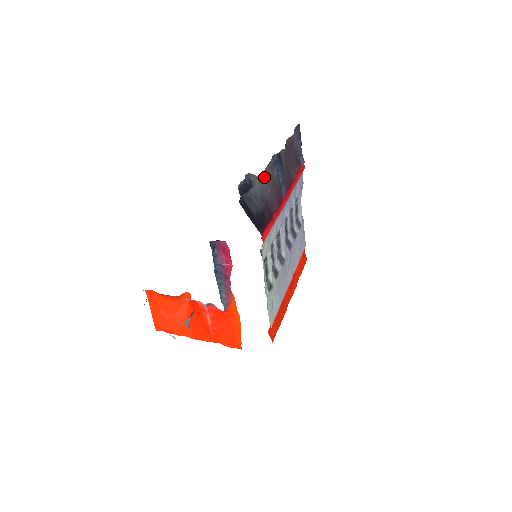
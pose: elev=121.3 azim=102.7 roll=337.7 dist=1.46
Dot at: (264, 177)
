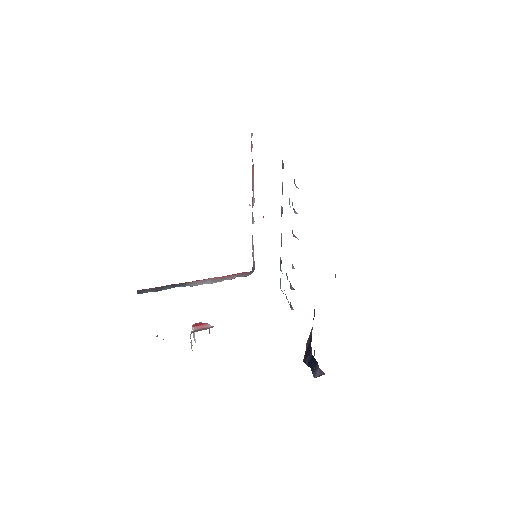
Dot at: occluded
